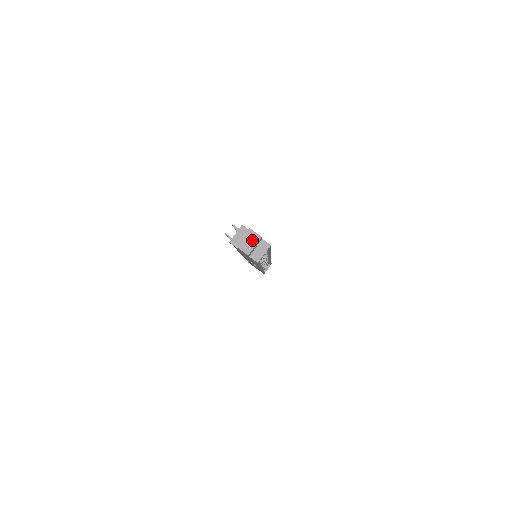
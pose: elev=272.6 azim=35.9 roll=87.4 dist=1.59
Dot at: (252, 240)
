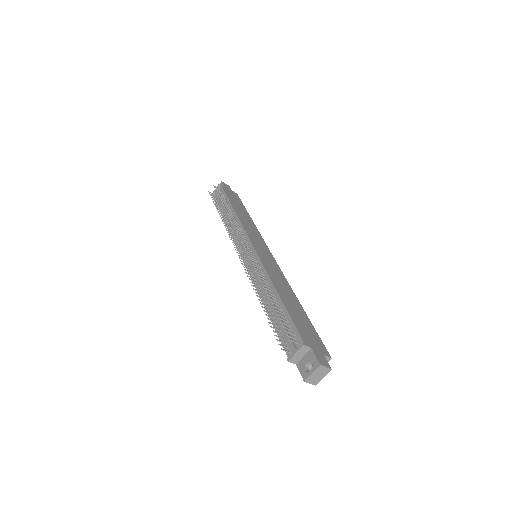
Dot at: (322, 374)
